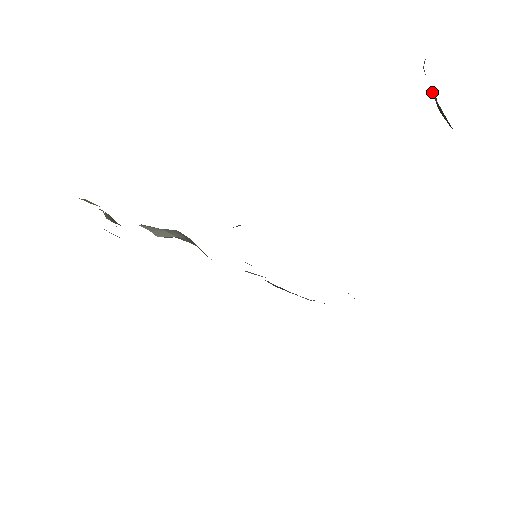
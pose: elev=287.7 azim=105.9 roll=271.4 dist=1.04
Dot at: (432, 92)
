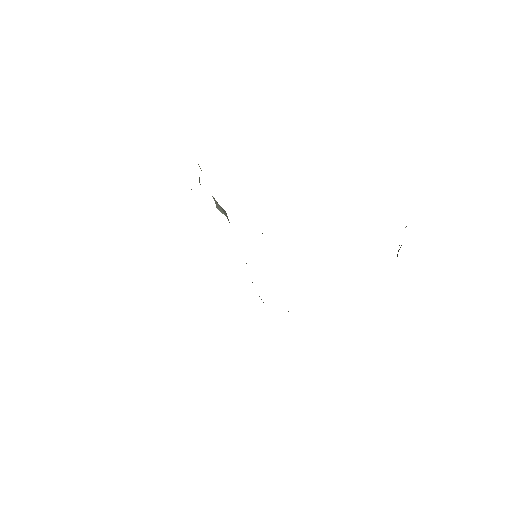
Dot at: occluded
